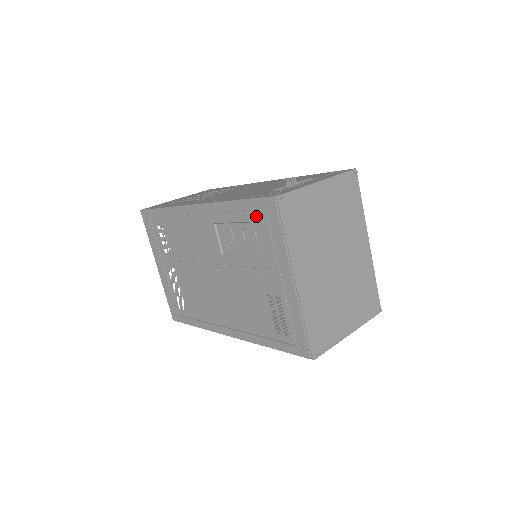
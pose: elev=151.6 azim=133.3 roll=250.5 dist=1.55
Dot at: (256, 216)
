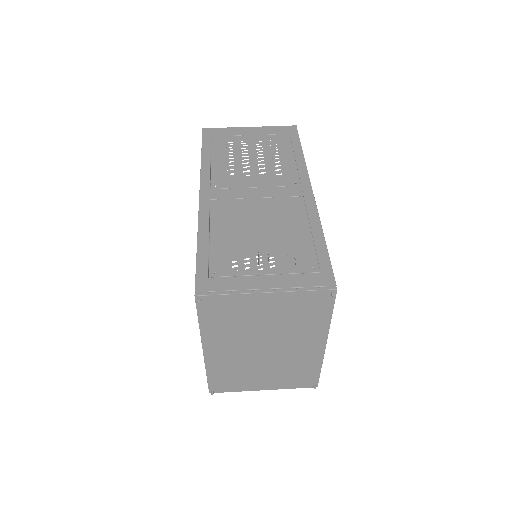
Dot at: occluded
